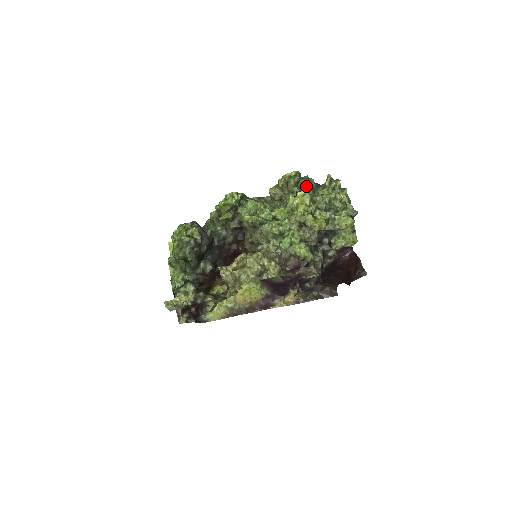
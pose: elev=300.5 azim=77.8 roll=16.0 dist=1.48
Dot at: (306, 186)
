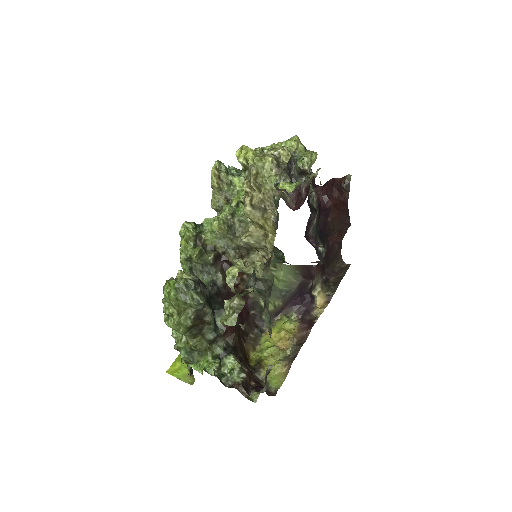
Dot at: (236, 171)
